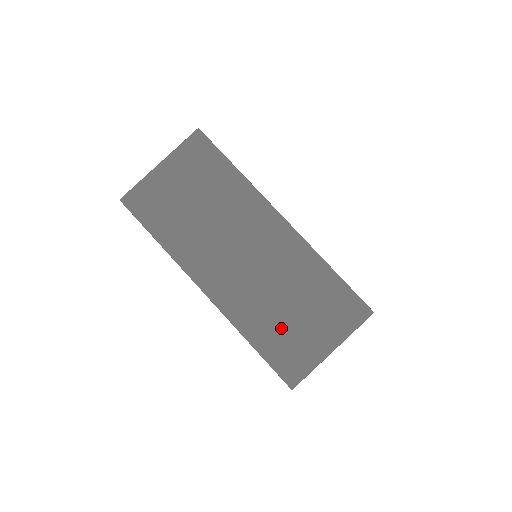
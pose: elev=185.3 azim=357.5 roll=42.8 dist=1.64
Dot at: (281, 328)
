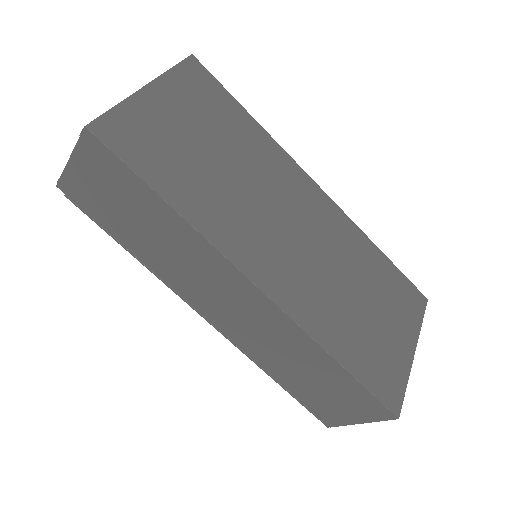
Dot at: (361, 331)
